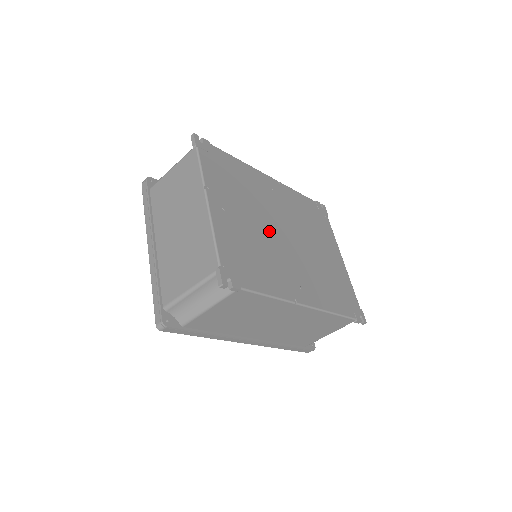
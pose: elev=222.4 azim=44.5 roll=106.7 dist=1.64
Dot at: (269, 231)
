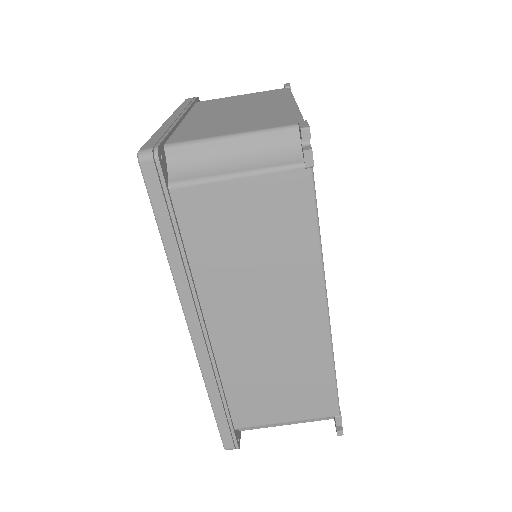
Dot at: occluded
